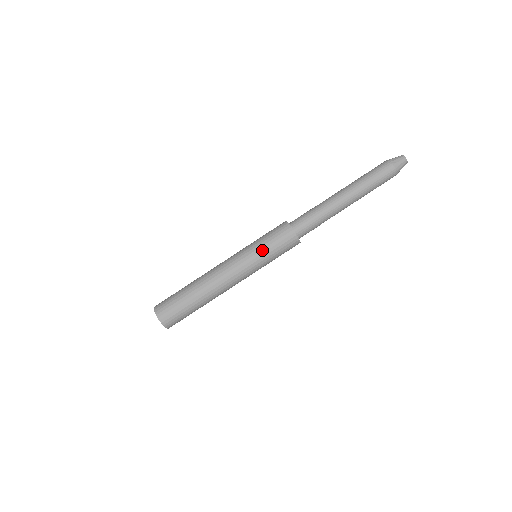
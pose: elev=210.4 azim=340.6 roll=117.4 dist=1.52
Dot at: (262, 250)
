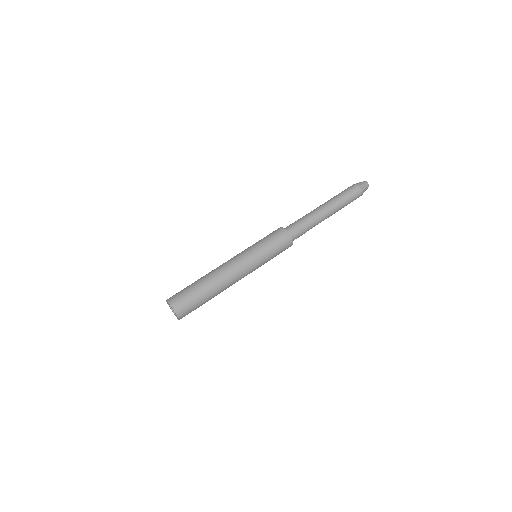
Dot at: (267, 256)
